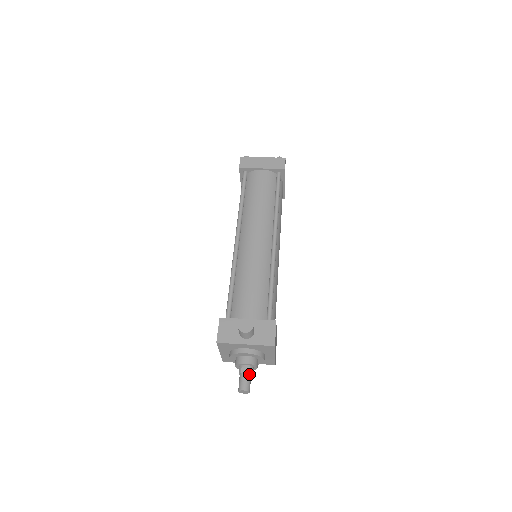
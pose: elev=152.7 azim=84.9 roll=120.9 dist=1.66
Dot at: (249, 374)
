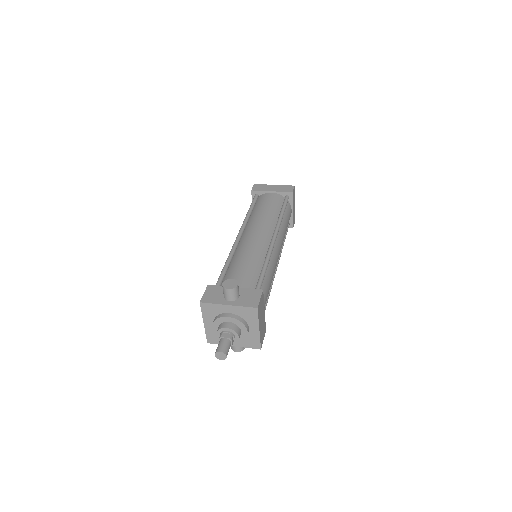
Dot at: (229, 340)
